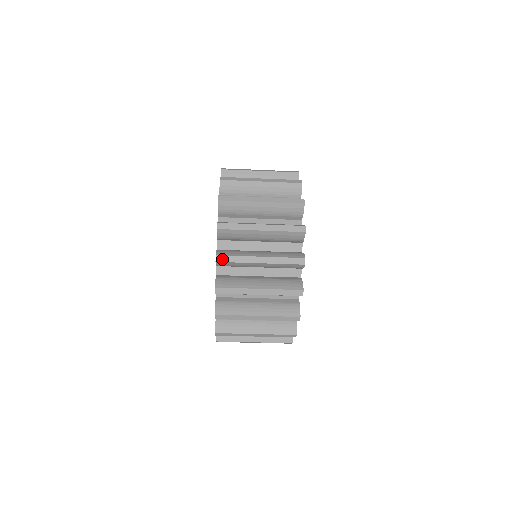
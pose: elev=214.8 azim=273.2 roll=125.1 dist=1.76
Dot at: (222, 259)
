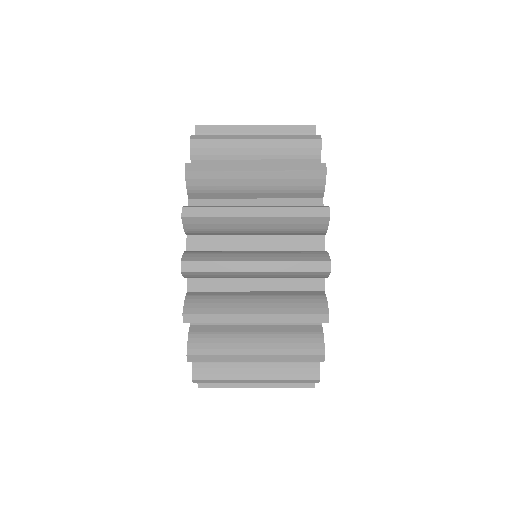
Dot at: (193, 319)
